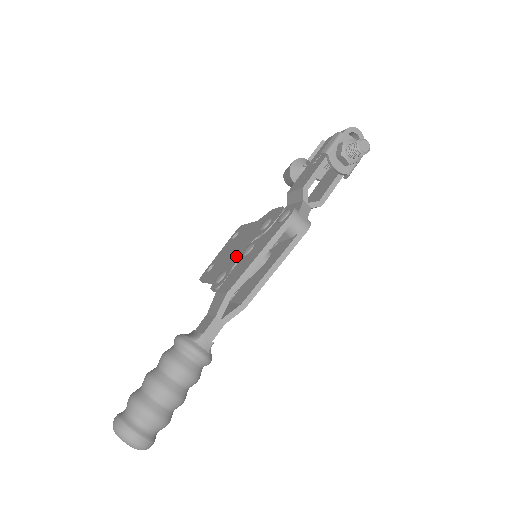
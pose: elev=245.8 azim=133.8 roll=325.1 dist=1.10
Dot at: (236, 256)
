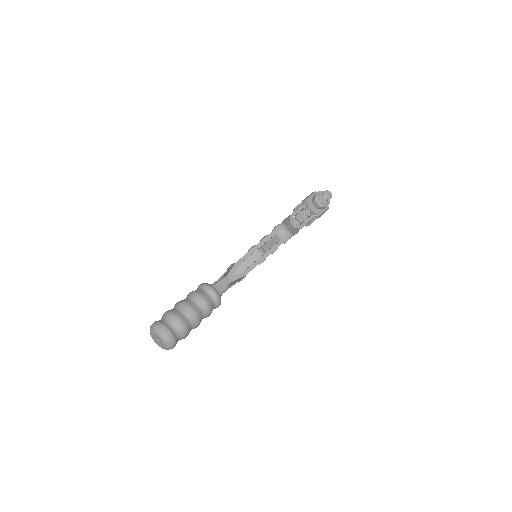
Dot at: occluded
